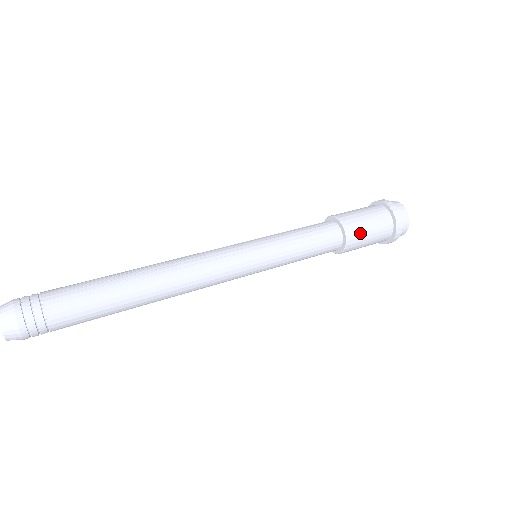
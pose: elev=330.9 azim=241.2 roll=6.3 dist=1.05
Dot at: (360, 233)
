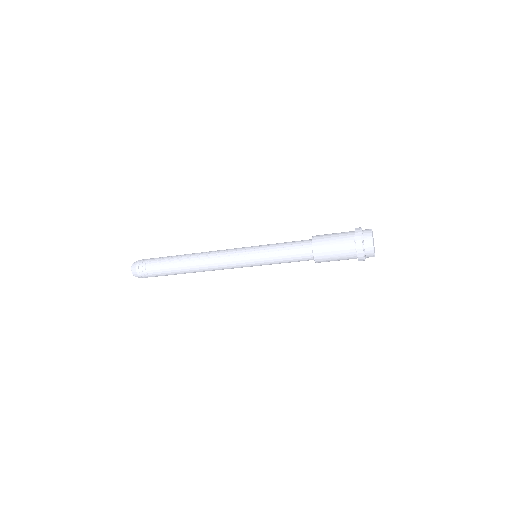
Dot at: (324, 249)
